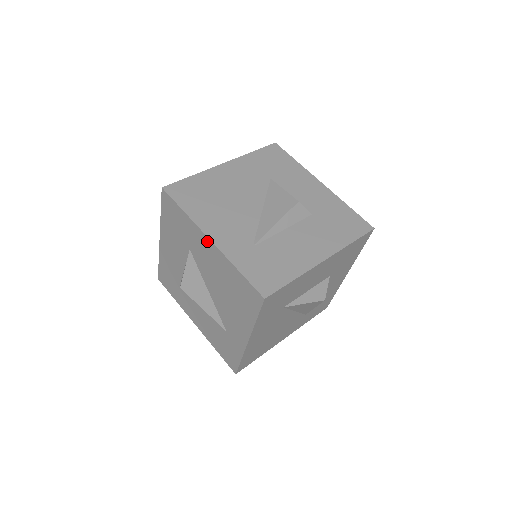
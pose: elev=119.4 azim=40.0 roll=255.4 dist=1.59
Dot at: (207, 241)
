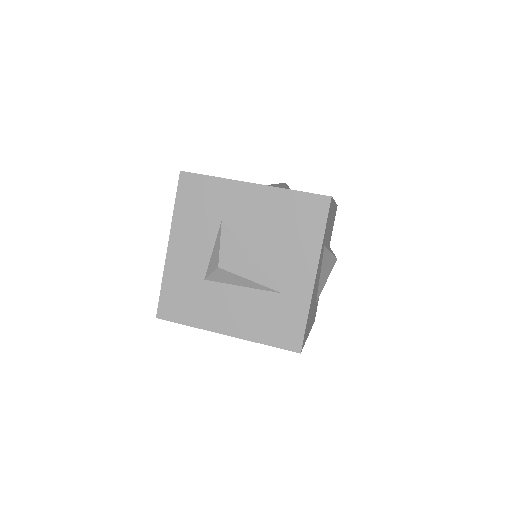
Dot at: (250, 188)
